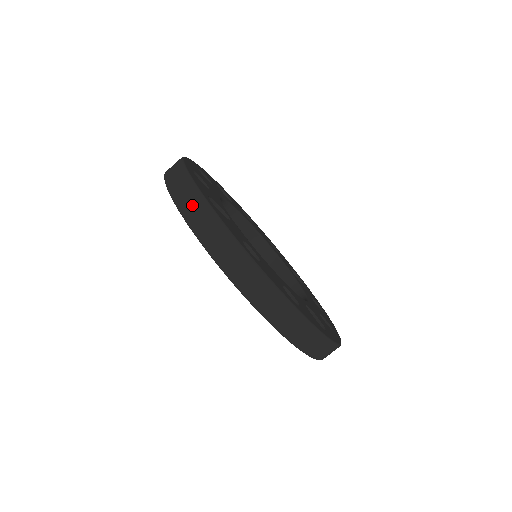
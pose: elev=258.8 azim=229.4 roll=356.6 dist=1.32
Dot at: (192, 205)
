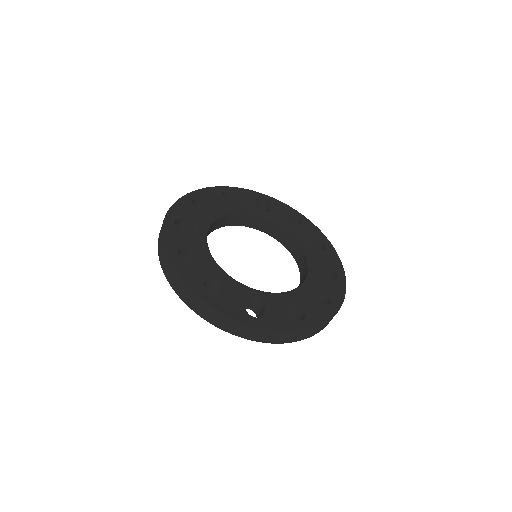
Dot at: occluded
